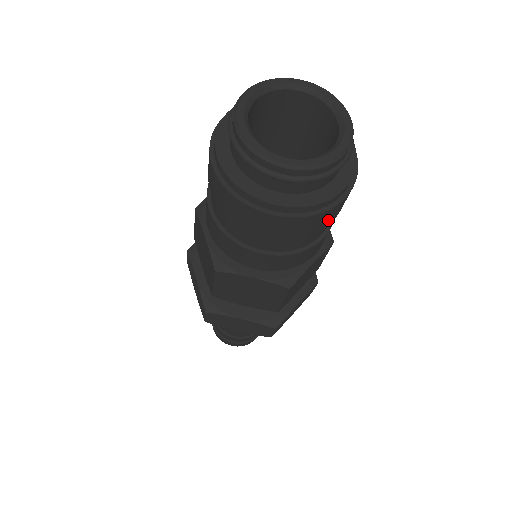
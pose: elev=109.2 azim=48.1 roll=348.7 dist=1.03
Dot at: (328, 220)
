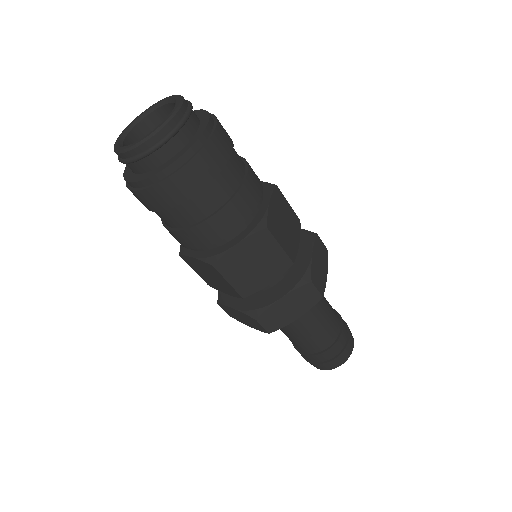
Dot at: (182, 192)
